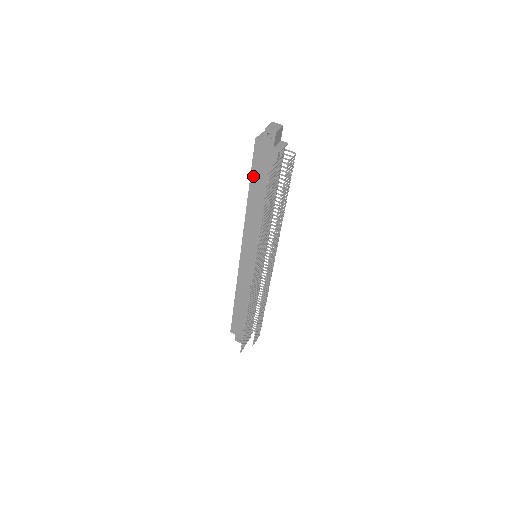
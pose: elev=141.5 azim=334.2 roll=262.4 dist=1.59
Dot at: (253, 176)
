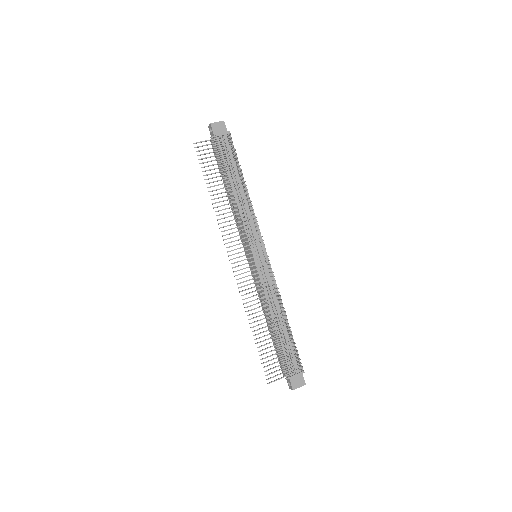
Dot at: (221, 172)
